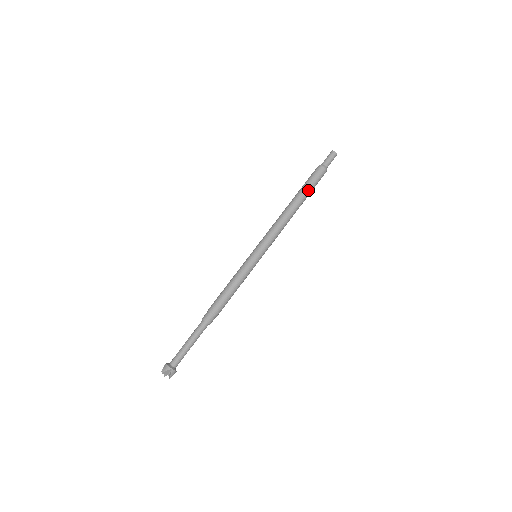
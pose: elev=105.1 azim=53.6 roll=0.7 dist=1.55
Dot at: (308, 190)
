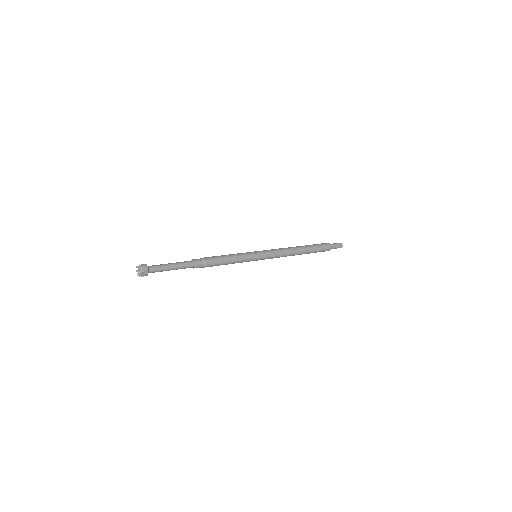
Dot at: (314, 249)
